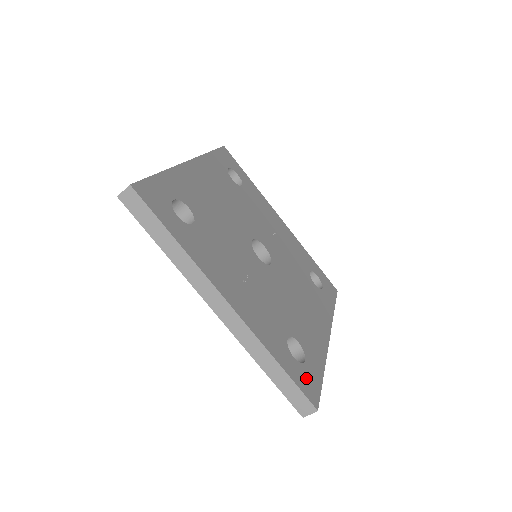
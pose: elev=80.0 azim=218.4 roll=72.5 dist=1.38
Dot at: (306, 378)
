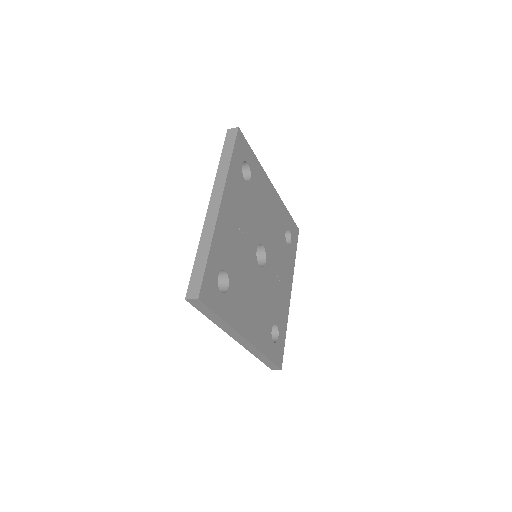
Dot at: (212, 289)
